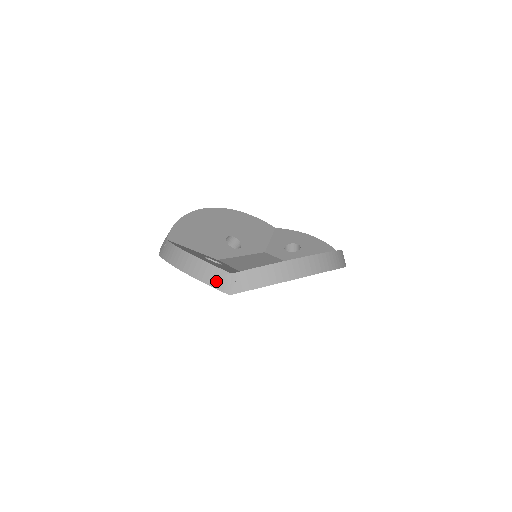
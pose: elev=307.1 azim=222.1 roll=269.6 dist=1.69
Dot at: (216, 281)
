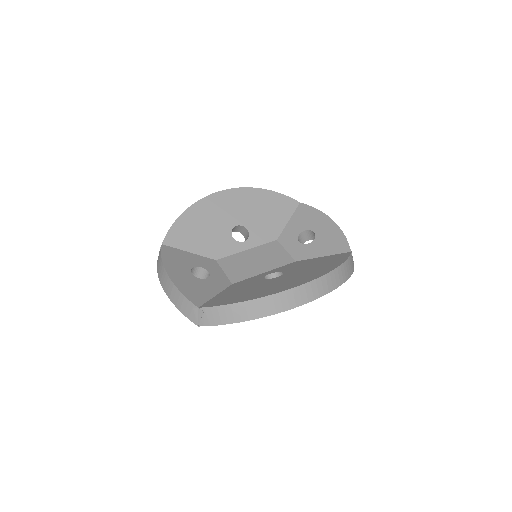
Dot at: (187, 311)
